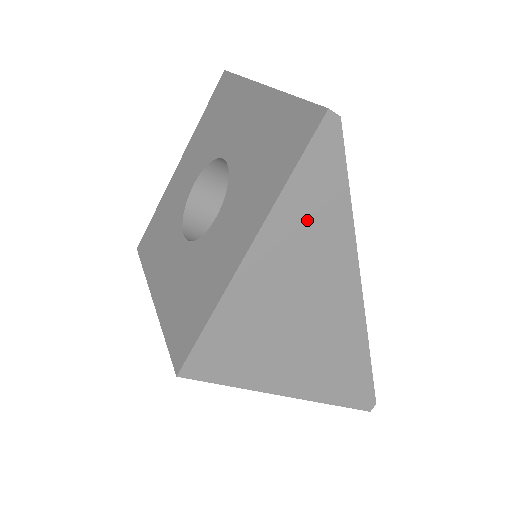
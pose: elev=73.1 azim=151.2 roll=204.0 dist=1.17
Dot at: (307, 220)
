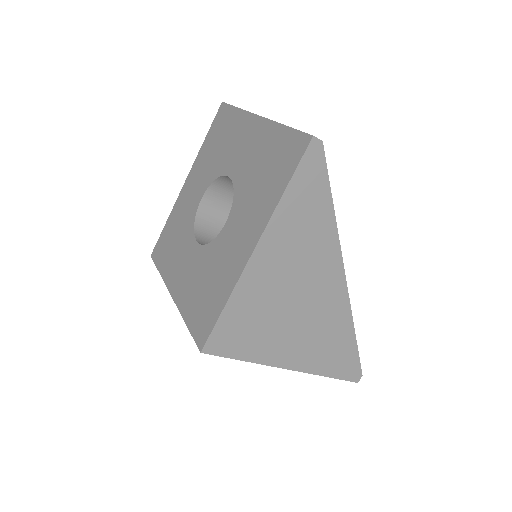
Dot at: (300, 222)
